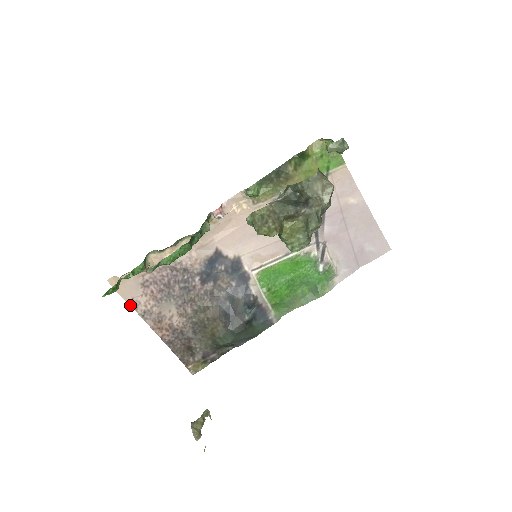
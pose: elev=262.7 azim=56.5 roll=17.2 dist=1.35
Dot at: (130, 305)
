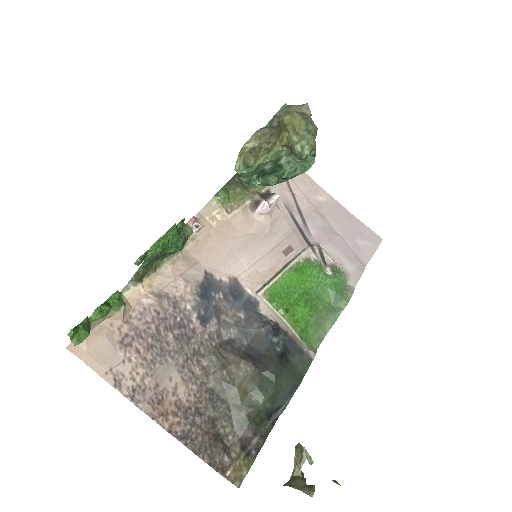
Dot at: (109, 383)
